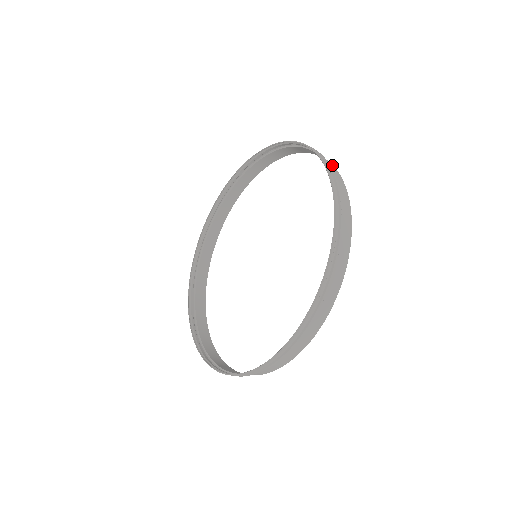
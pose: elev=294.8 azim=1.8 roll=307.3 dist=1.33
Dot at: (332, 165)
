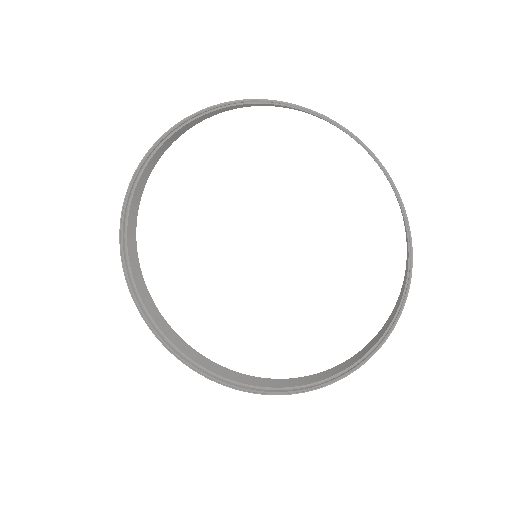
Dot at: (400, 298)
